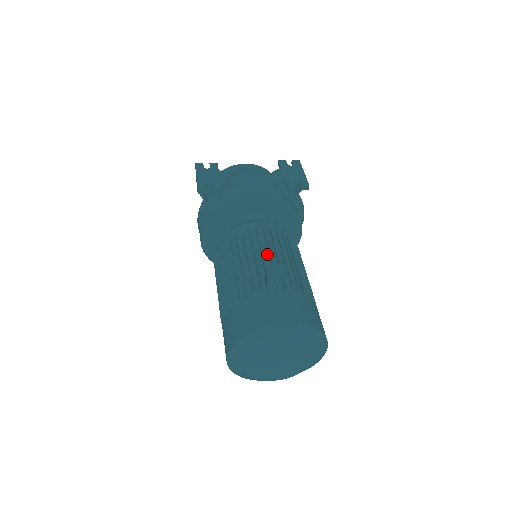
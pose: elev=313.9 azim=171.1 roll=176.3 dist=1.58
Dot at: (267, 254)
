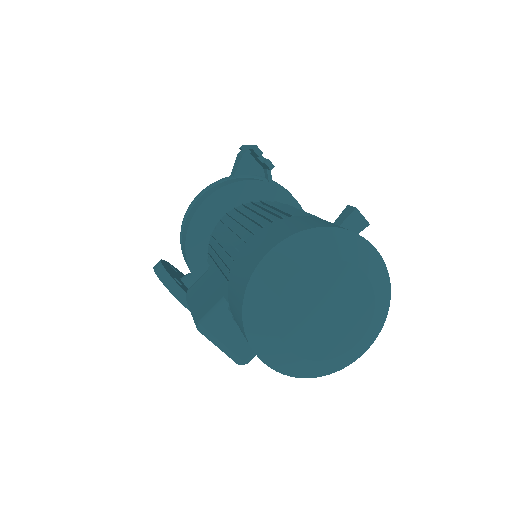
Dot at: occluded
